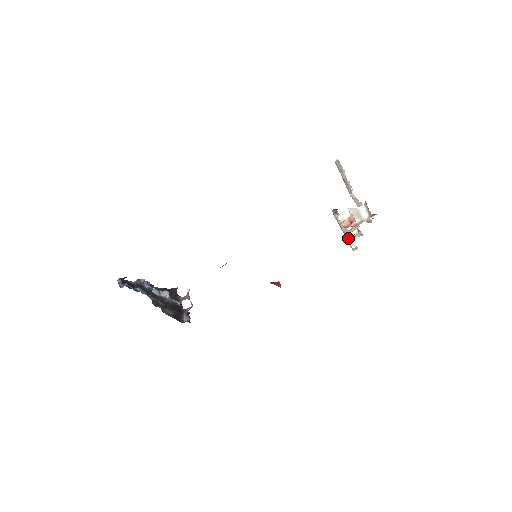
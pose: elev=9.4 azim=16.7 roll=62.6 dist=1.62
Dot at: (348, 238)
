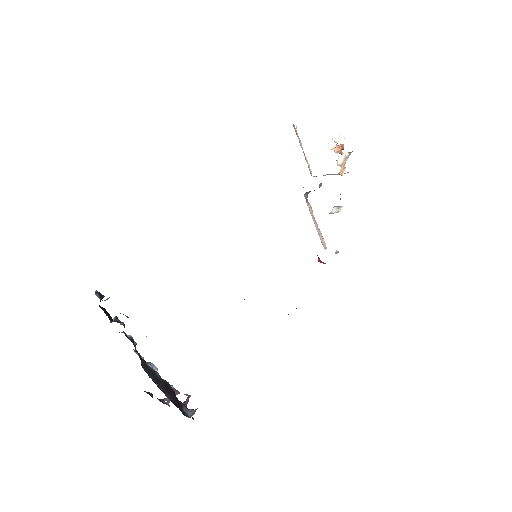
Dot at: (333, 213)
